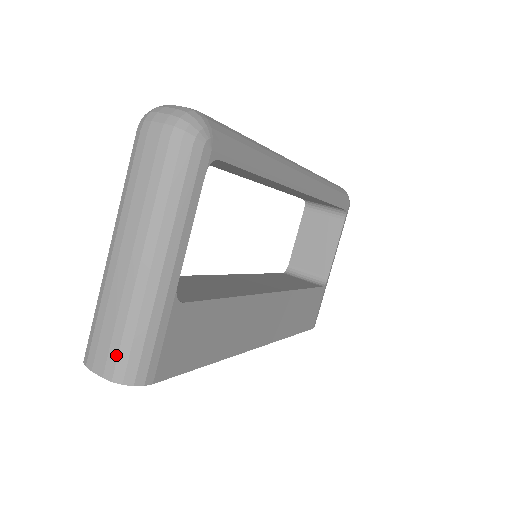
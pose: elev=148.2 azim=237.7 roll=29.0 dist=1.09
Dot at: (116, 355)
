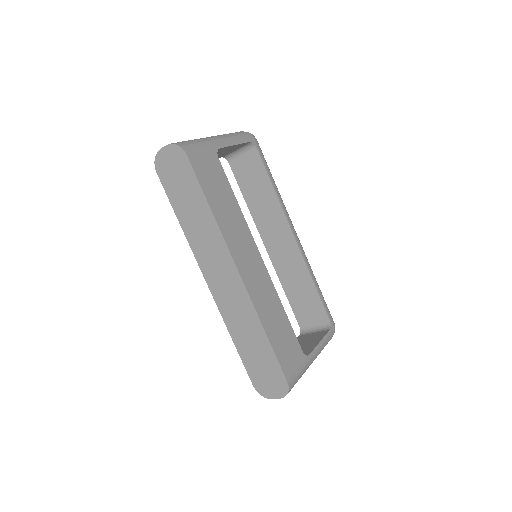
Dot at: (179, 142)
